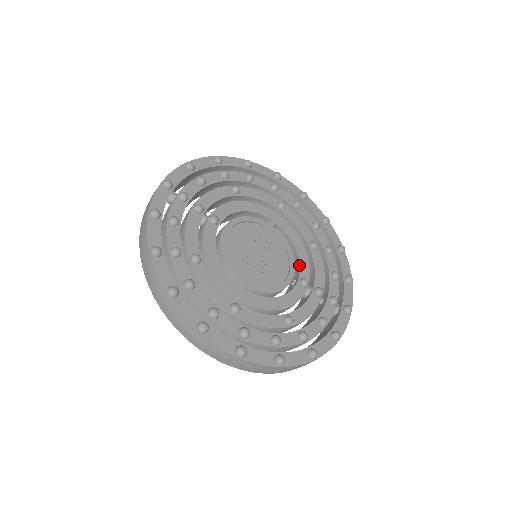
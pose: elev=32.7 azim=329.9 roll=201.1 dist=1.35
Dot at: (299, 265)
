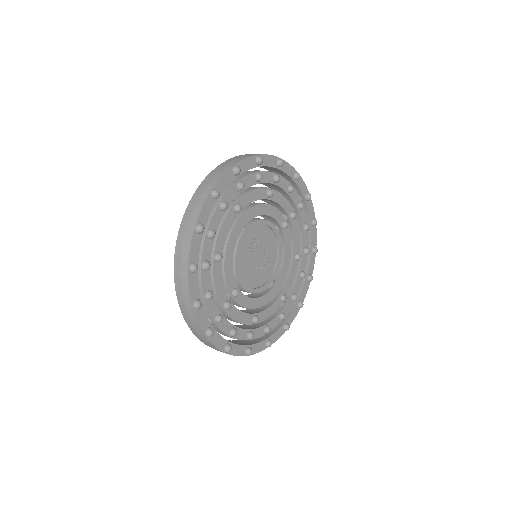
Dot at: (274, 220)
